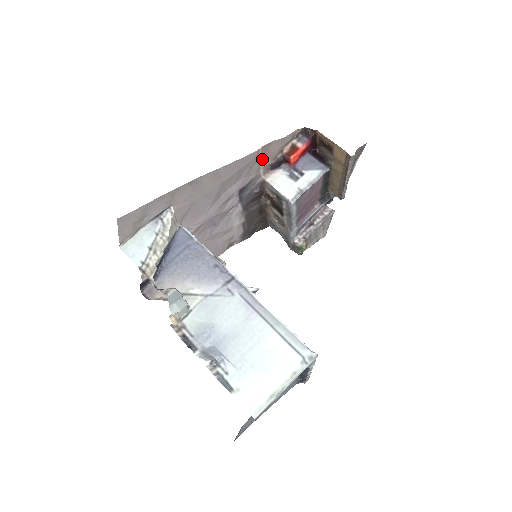
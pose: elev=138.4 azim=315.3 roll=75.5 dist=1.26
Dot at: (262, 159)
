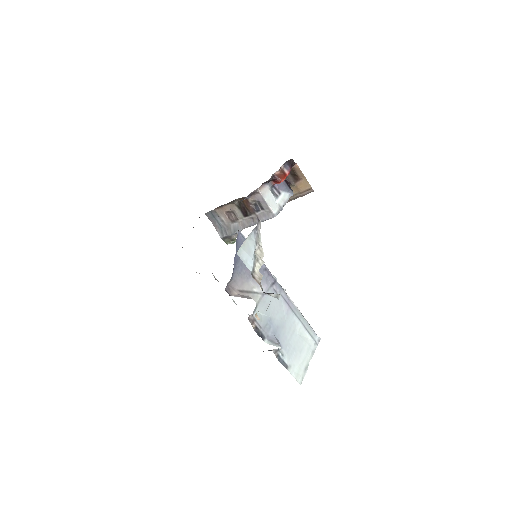
Dot at: occluded
